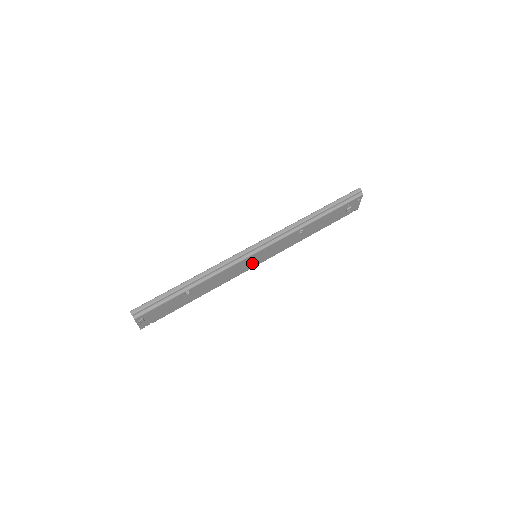
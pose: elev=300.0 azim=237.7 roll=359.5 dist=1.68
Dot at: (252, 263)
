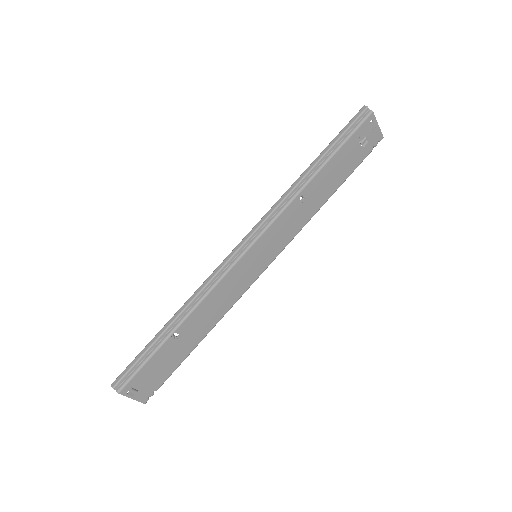
Dot at: (255, 267)
